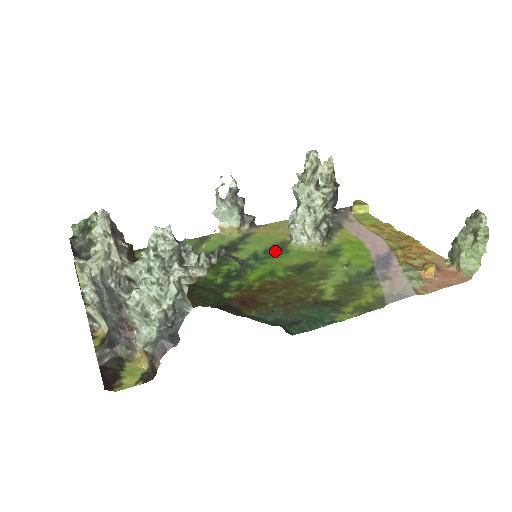
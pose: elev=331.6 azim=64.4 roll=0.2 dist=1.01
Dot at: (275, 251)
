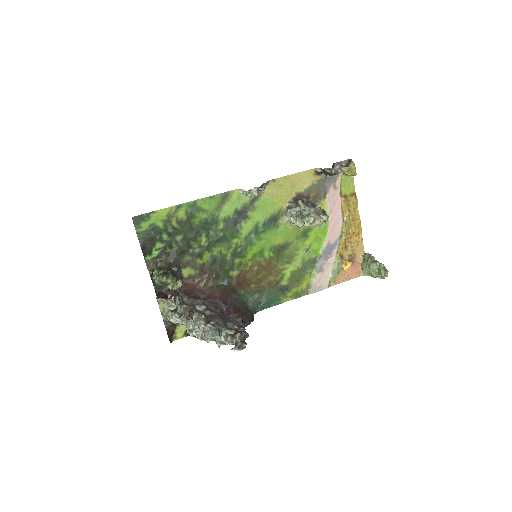
Dot at: (270, 224)
